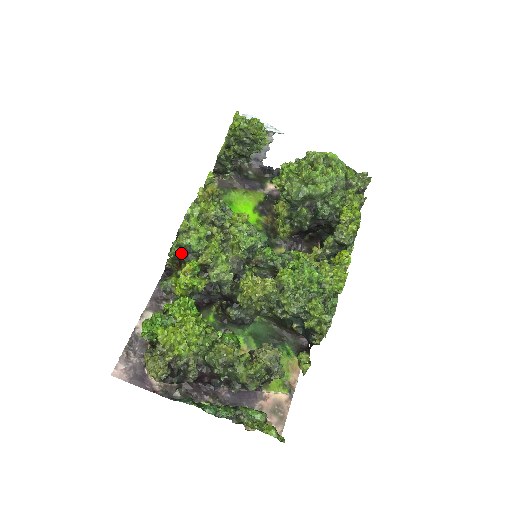
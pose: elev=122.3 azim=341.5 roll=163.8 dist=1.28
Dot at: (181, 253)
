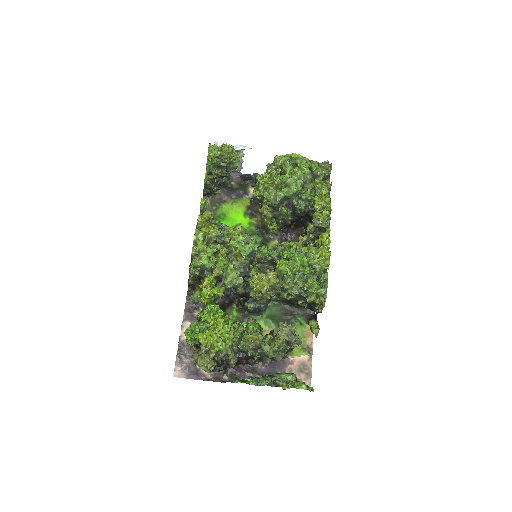
Dot at: (198, 272)
